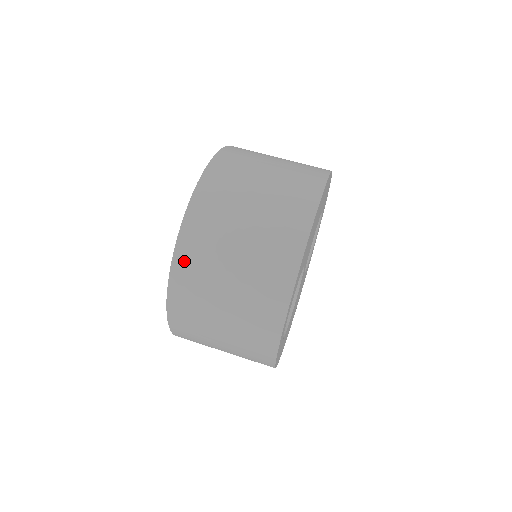
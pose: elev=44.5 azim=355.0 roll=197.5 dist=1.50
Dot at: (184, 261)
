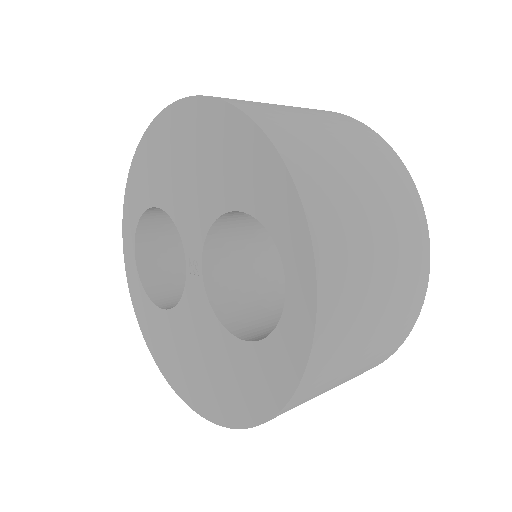
Dot at: (303, 168)
